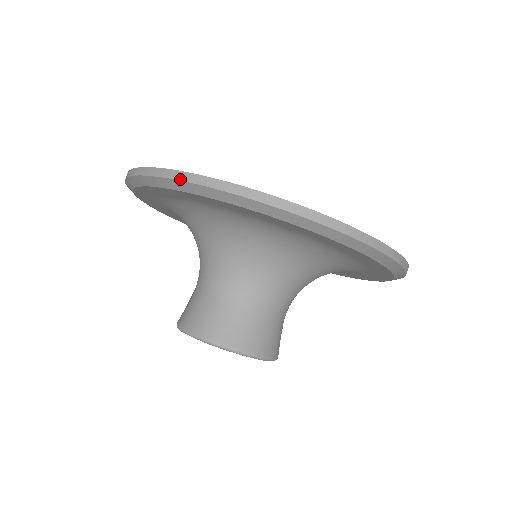
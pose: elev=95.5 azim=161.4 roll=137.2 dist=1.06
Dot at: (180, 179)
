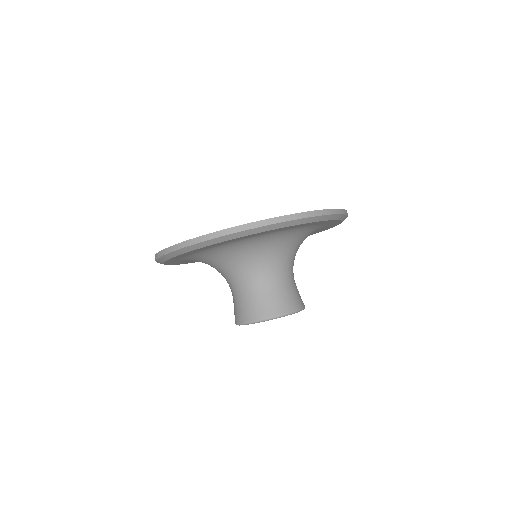
Dot at: (170, 252)
